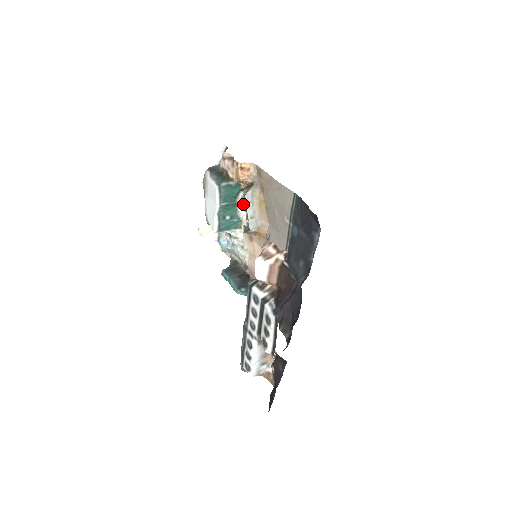
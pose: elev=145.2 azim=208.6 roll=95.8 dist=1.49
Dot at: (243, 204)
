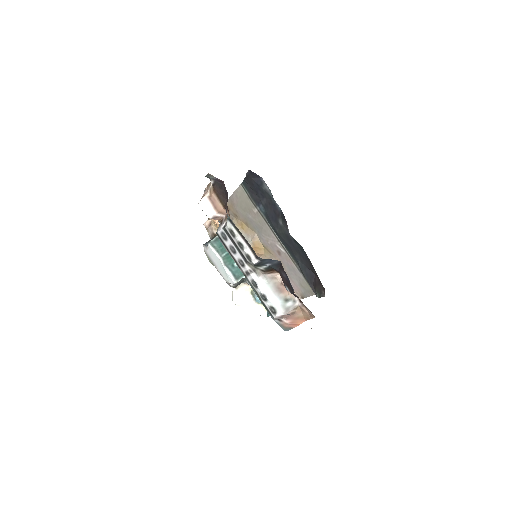
Dot at: occluded
